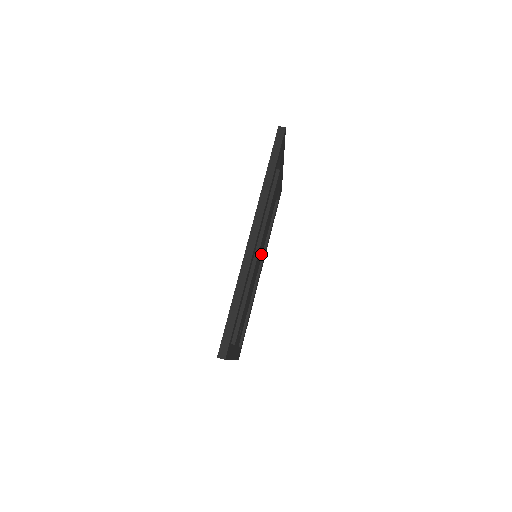
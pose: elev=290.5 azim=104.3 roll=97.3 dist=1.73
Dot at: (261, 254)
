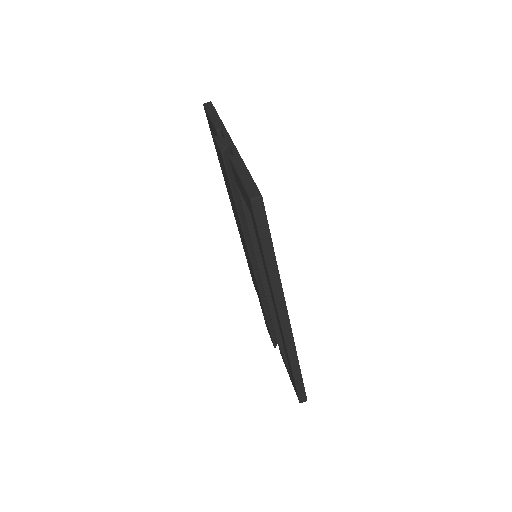
Dot at: occluded
